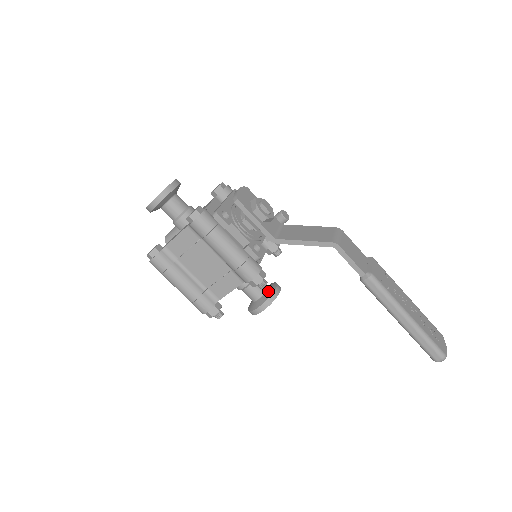
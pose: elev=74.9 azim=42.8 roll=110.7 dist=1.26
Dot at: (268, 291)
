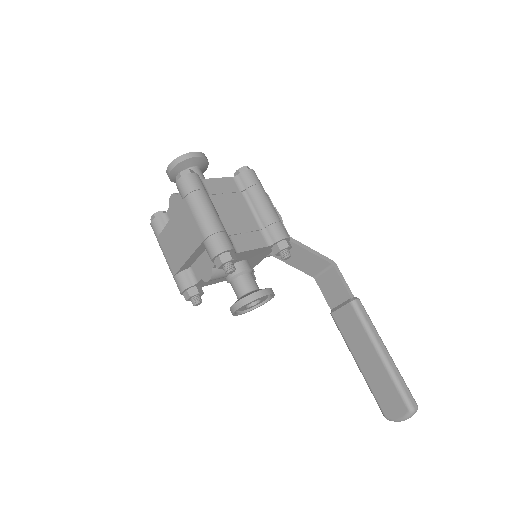
Dot at: occluded
